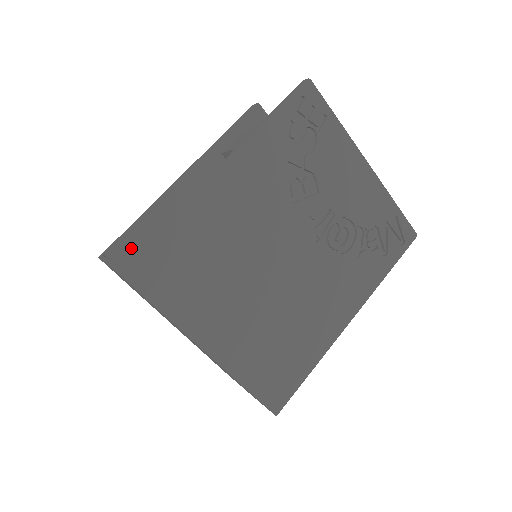
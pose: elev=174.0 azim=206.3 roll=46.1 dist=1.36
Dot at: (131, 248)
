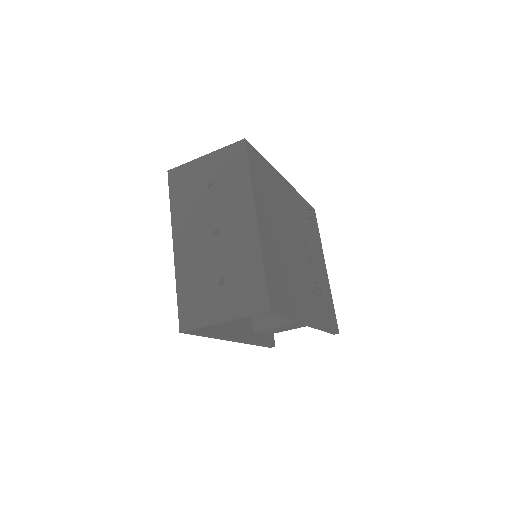
Dot at: occluded
